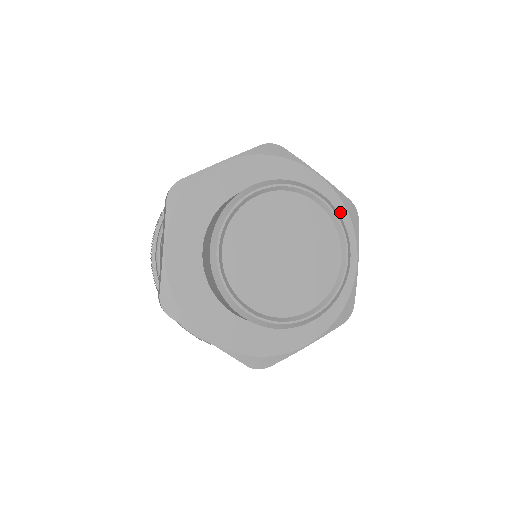
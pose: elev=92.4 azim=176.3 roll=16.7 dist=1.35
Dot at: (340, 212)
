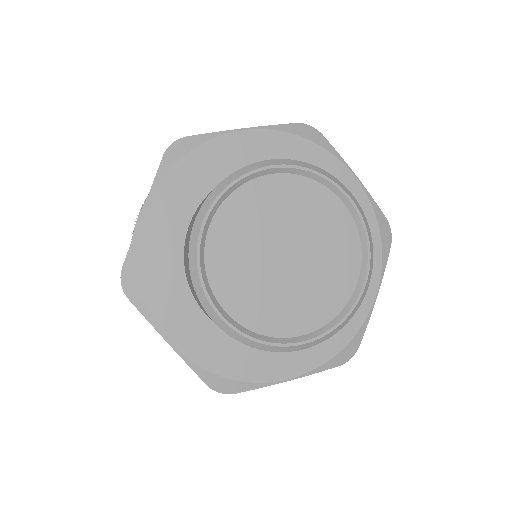
Dot at: (298, 146)
